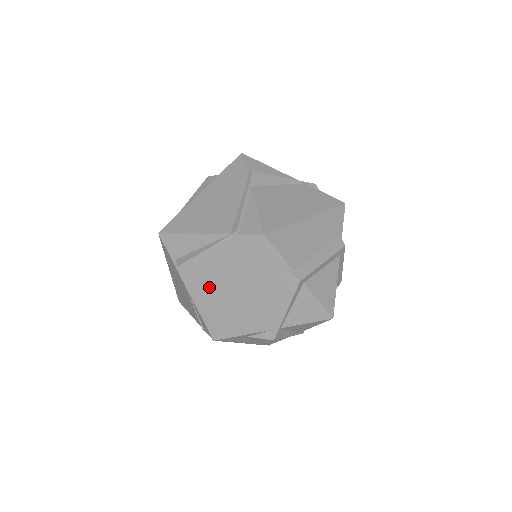
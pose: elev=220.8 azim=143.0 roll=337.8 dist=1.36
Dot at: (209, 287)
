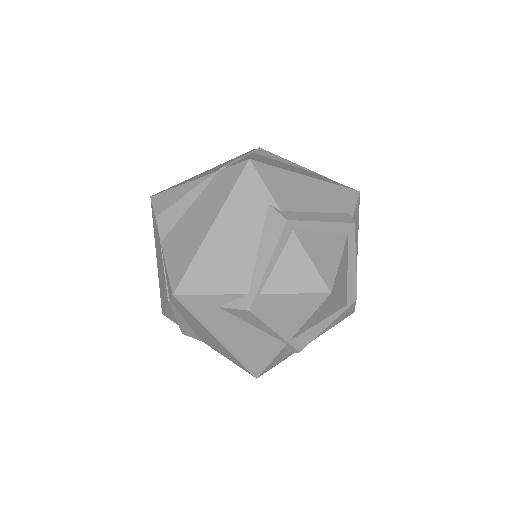
Dot at: (183, 233)
